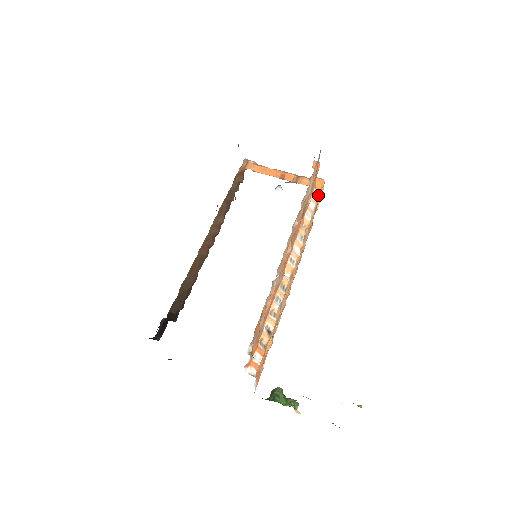
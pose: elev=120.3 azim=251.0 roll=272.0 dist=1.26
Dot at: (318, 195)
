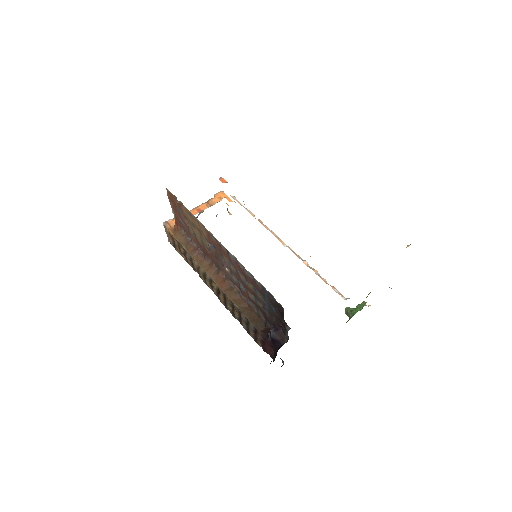
Dot at: (235, 198)
